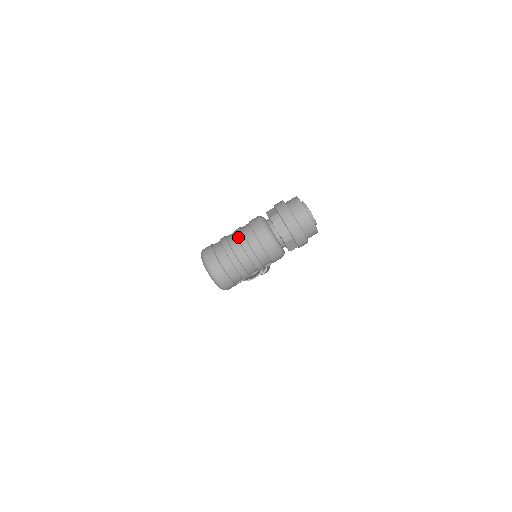
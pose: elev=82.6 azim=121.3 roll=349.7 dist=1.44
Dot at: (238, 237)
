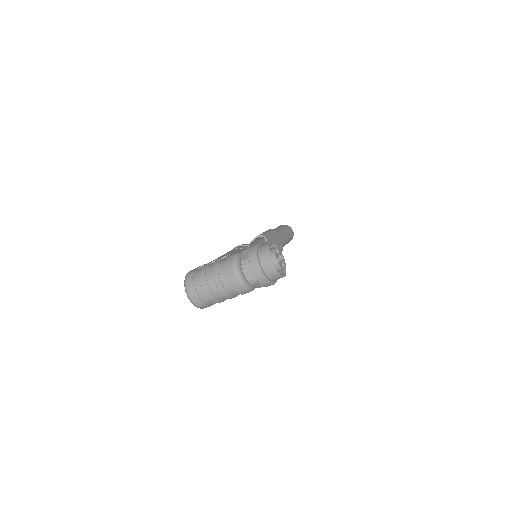
Dot at: (213, 272)
